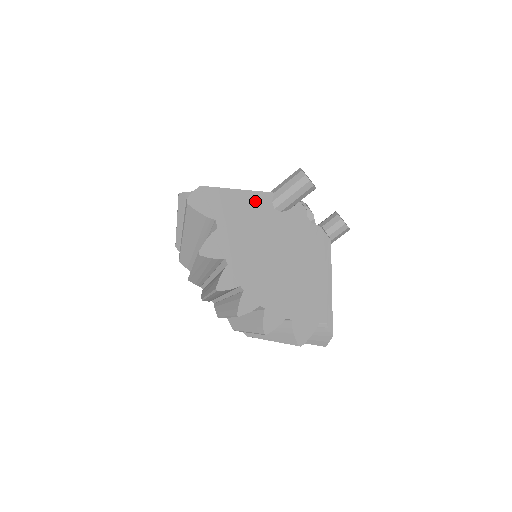
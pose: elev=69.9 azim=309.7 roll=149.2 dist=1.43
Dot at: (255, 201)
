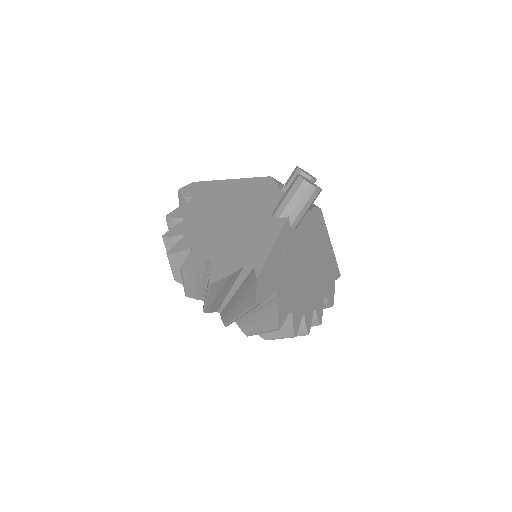
Dot at: (284, 241)
